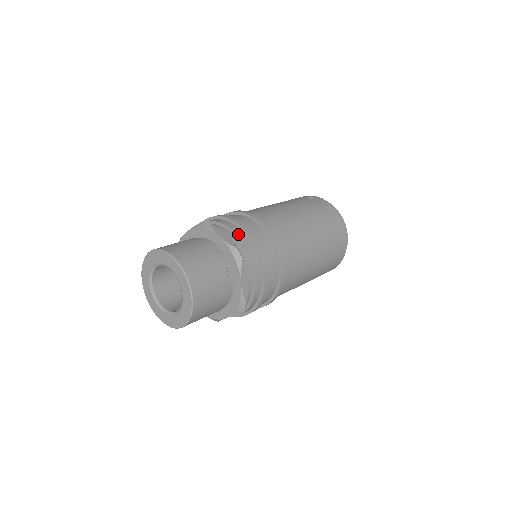
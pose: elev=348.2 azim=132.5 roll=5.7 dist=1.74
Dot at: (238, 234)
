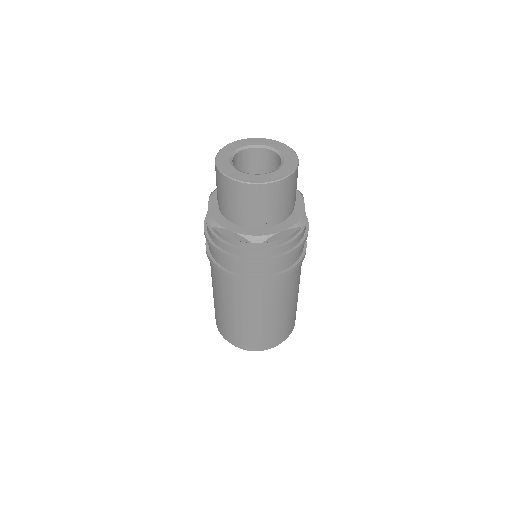
Dot at: occluded
